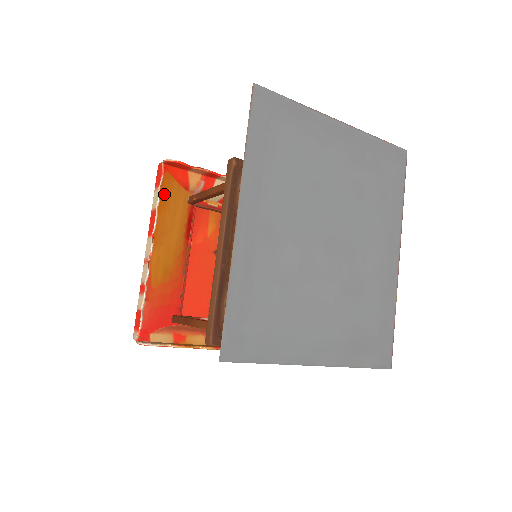
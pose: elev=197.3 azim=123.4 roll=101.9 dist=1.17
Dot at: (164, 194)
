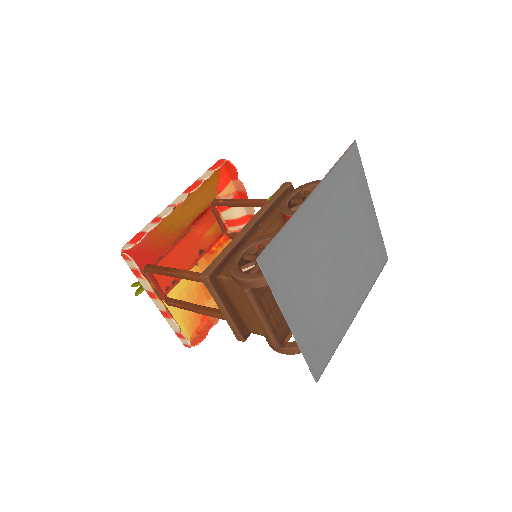
Dot at: (208, 179)
